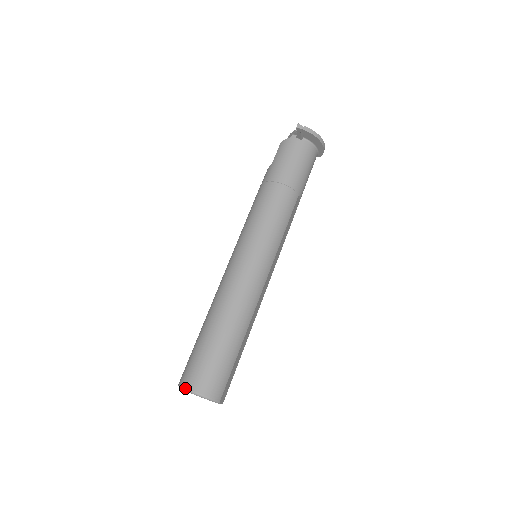
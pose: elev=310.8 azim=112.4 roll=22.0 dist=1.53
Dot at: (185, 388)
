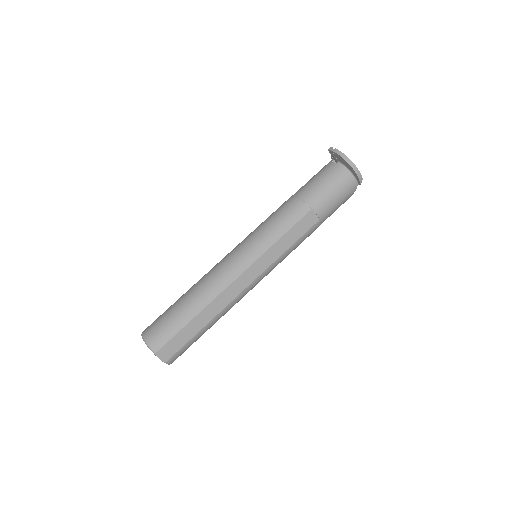
Dot at: (142, 332)
